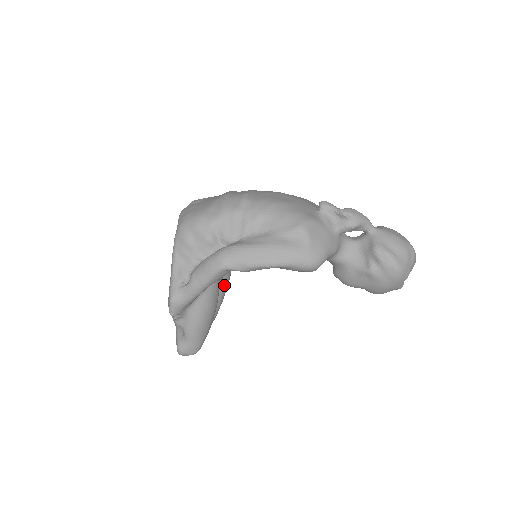
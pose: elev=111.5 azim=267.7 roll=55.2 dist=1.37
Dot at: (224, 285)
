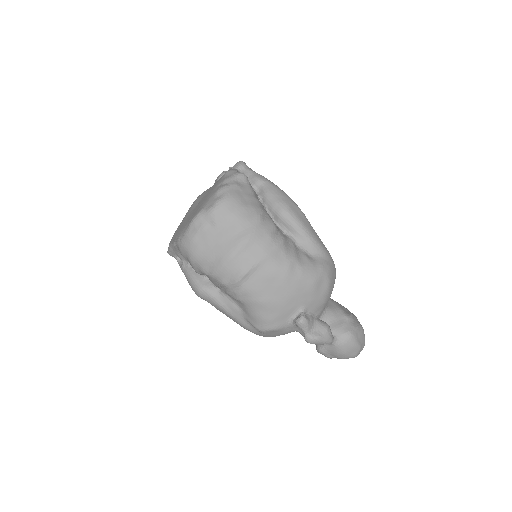
Dot at: occluded
